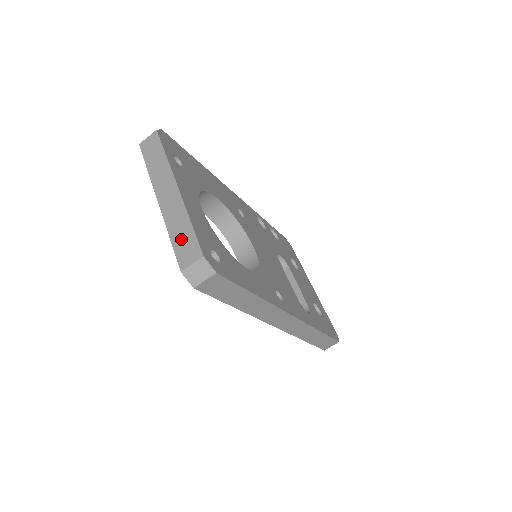
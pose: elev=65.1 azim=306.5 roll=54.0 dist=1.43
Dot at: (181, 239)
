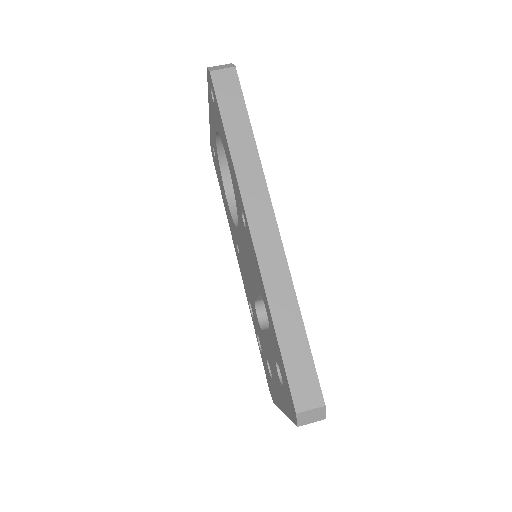
Dot at: occluded
